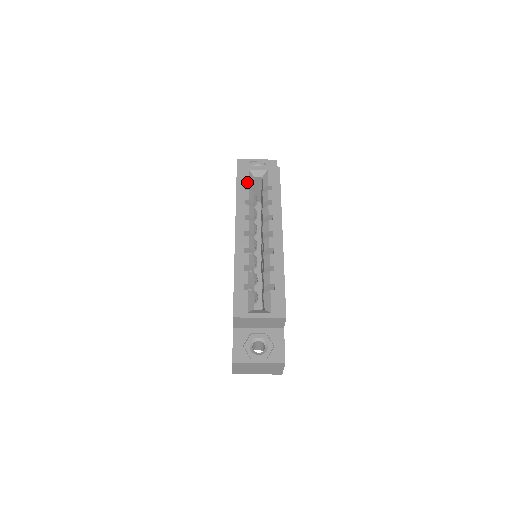
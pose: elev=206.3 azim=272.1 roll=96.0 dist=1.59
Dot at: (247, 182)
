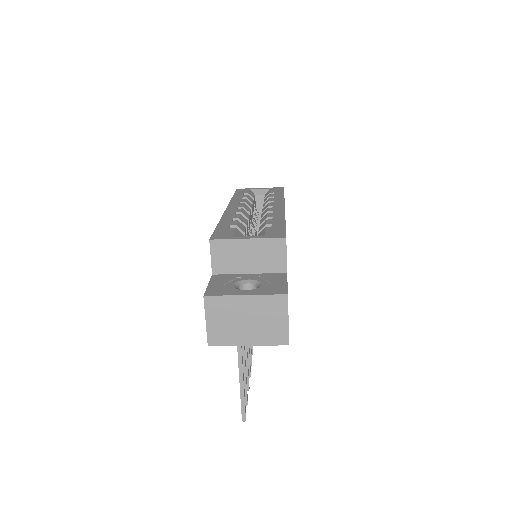
Dot at: (246, 192)
